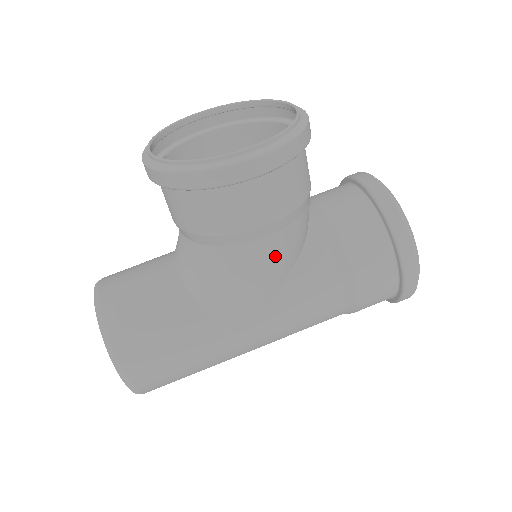
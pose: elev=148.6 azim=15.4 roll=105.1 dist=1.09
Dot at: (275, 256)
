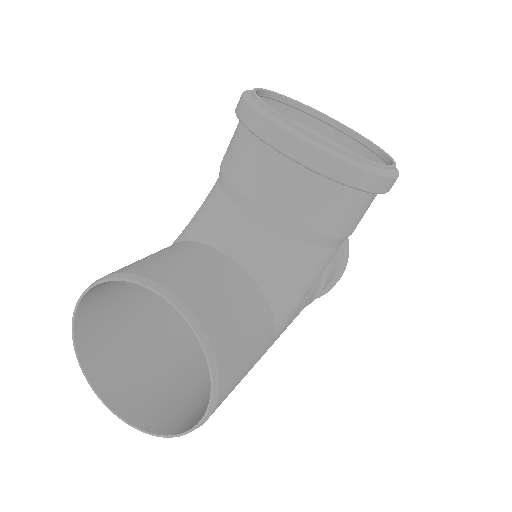
Dot at: occluded
